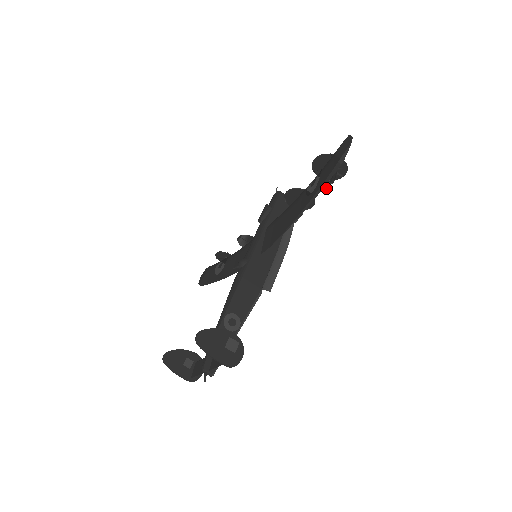
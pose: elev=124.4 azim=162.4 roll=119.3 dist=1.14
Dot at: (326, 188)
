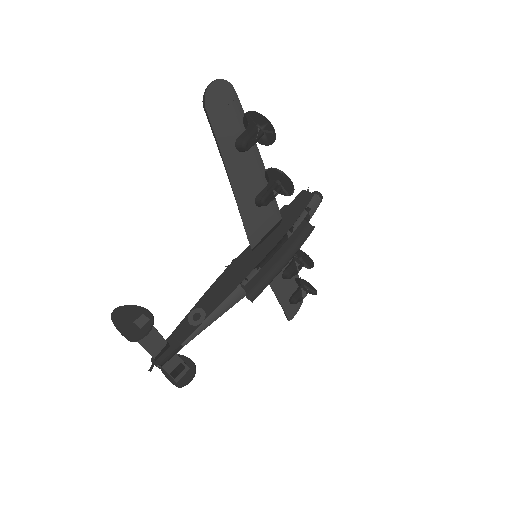
Dot at: (243, 148)
